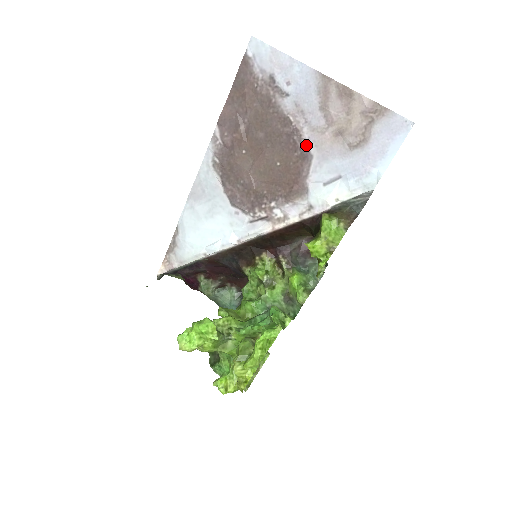
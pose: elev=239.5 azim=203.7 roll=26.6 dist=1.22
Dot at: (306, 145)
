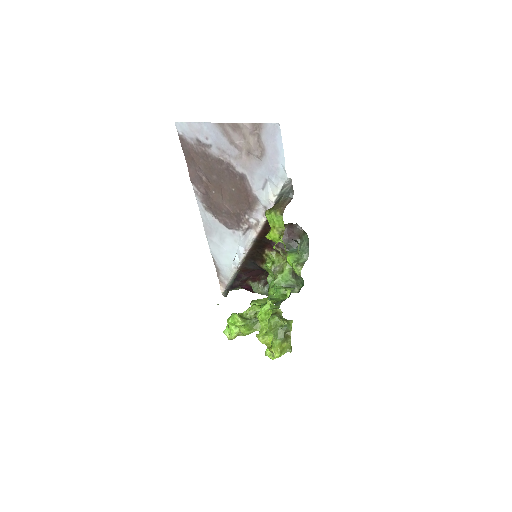
Dot at: (238, 170)
